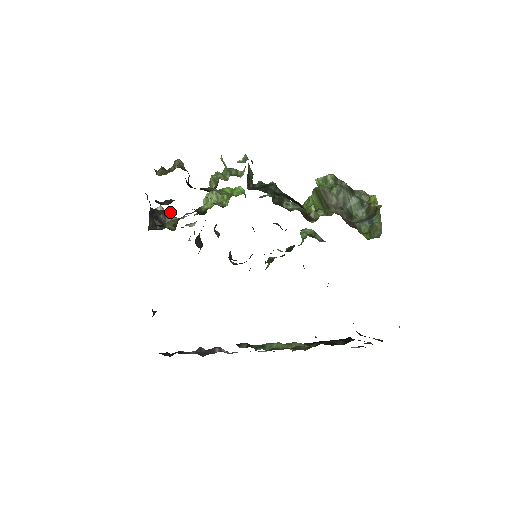
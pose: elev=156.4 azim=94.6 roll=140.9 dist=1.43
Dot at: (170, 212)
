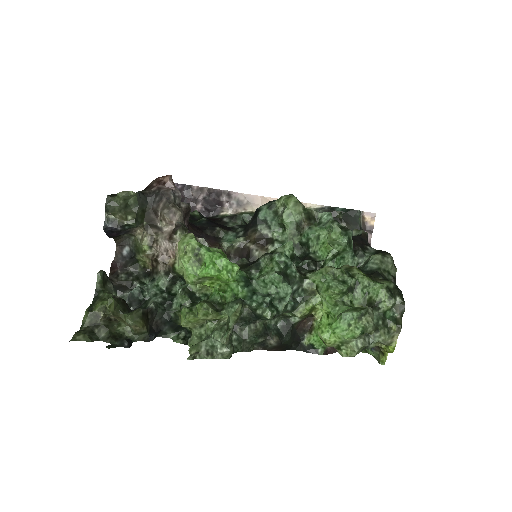
Dot at: (134, 224)
